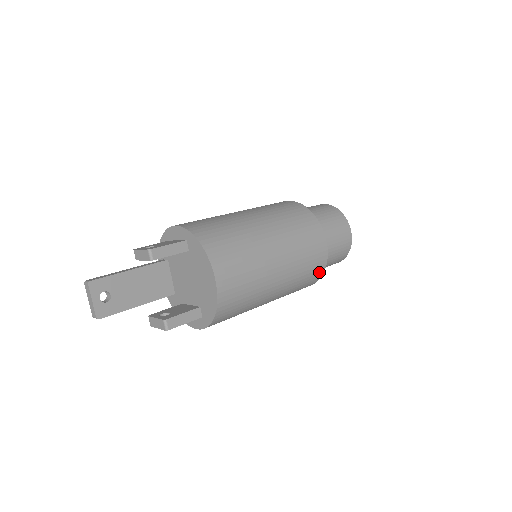
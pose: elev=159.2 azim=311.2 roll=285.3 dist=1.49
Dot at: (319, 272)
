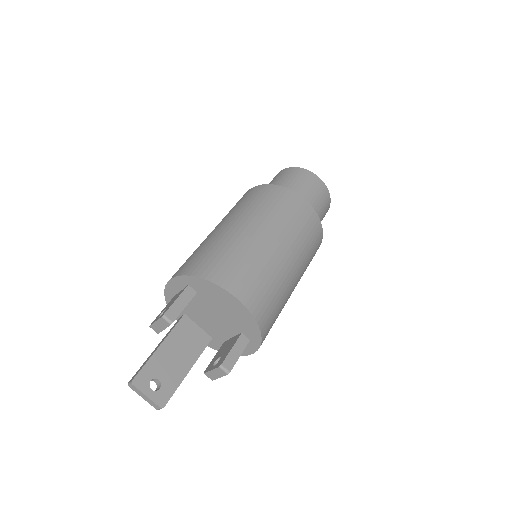
Dot at: (318, 230)
